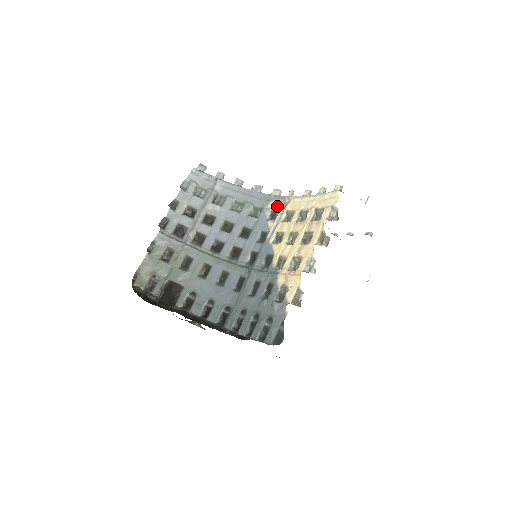
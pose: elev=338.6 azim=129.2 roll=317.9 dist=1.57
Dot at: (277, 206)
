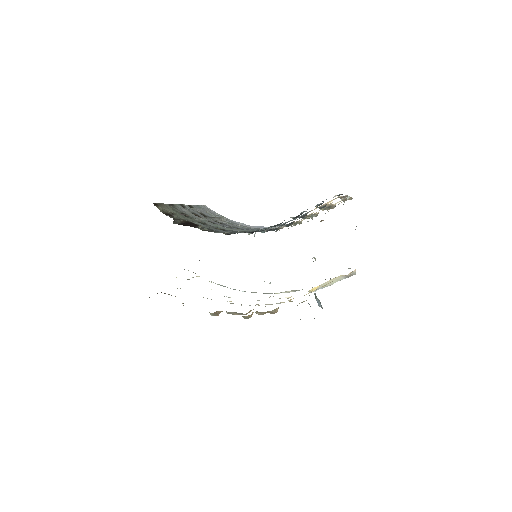
Dot at: (282, 227)
